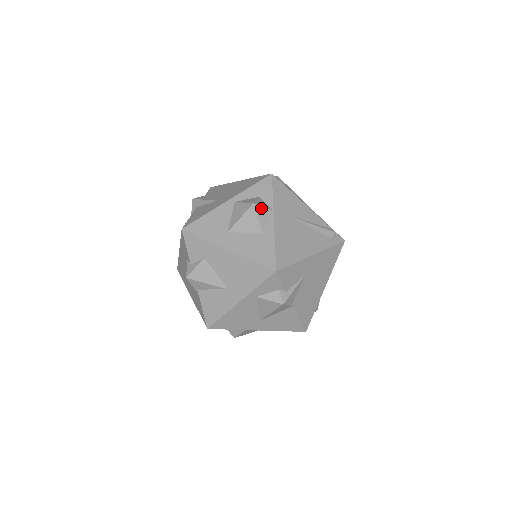
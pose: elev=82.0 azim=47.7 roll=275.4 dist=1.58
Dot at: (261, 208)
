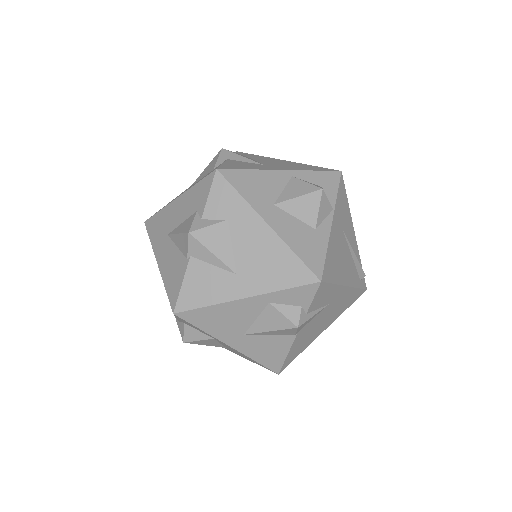
Dot at: (326, 199)
